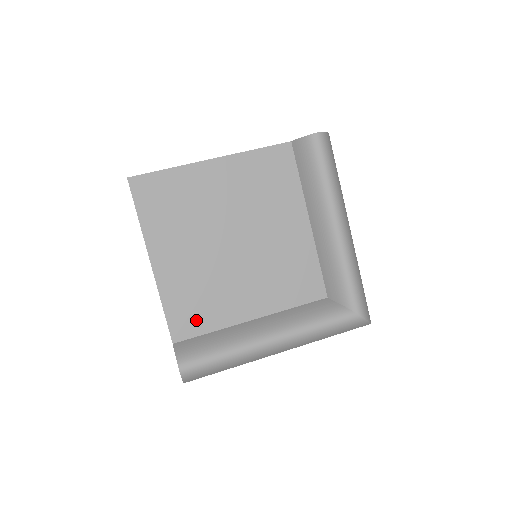
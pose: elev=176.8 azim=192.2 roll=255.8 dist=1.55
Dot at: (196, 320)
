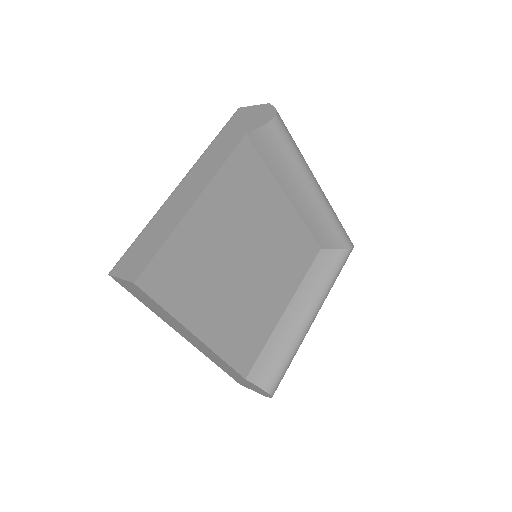
Dot at: (251, 347)
